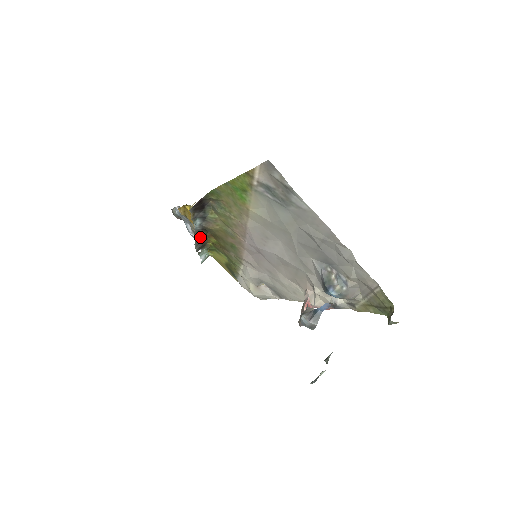
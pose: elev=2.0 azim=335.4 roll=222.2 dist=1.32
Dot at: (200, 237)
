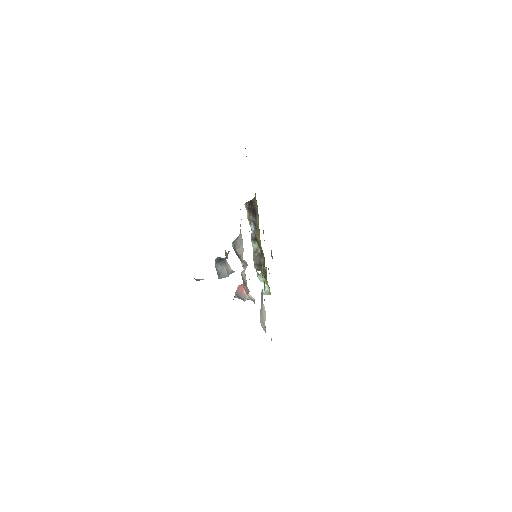
Dot at: (258, 253)
